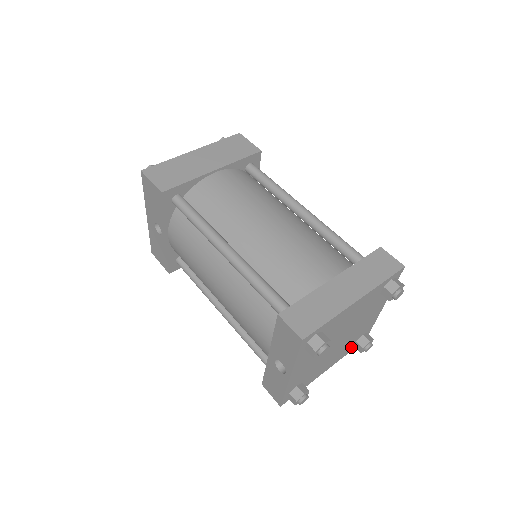
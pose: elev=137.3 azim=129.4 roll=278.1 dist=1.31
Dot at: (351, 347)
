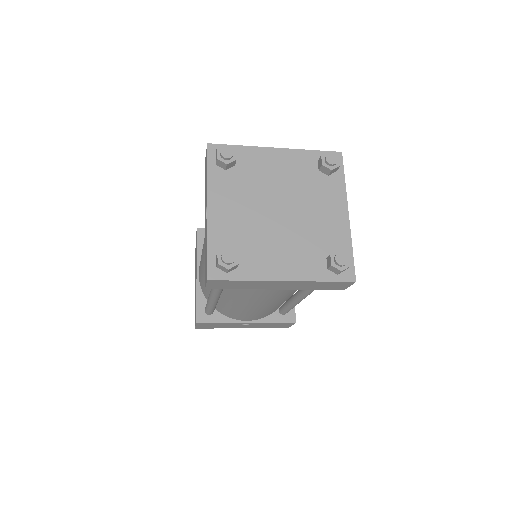
Dot at: (323, 268)
